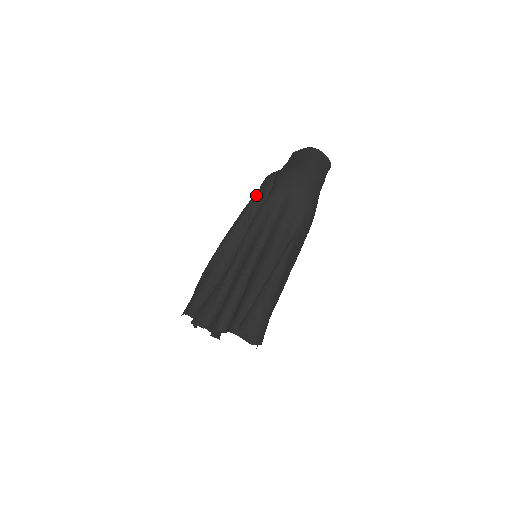
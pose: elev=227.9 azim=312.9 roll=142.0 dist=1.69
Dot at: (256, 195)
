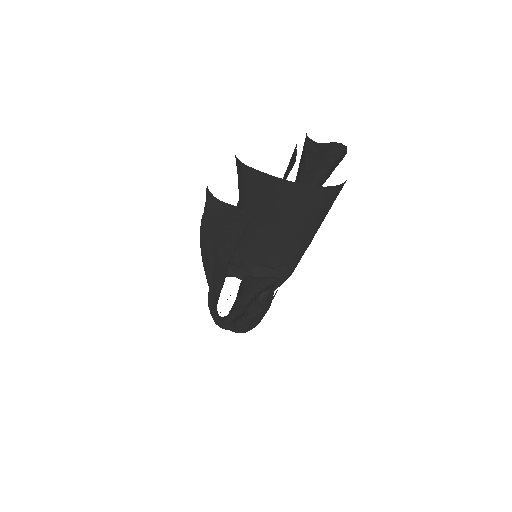
Dot at: occluded
